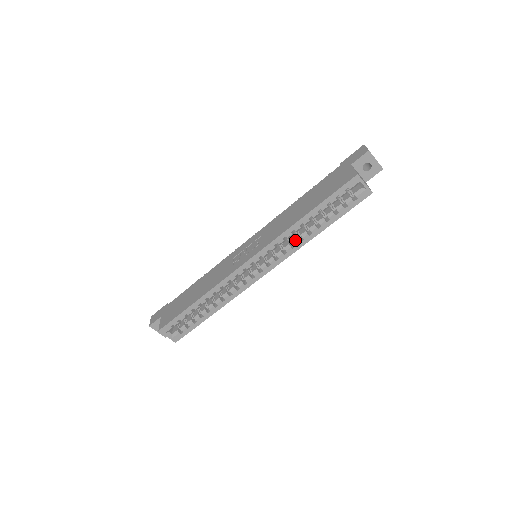
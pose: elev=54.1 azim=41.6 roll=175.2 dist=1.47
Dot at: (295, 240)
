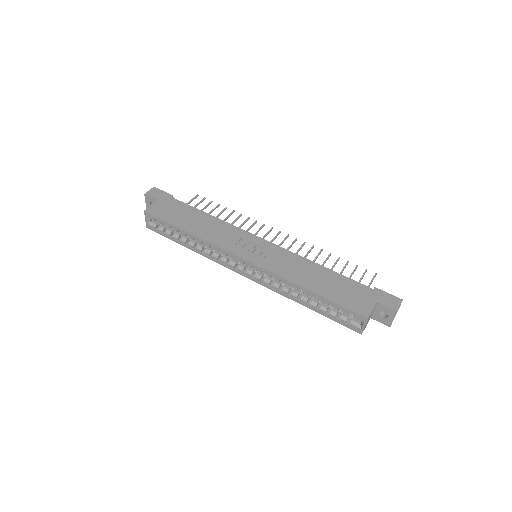
Dot at: (286, 289)
